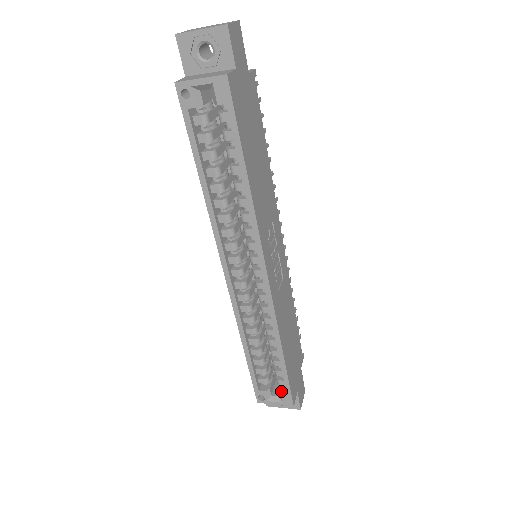
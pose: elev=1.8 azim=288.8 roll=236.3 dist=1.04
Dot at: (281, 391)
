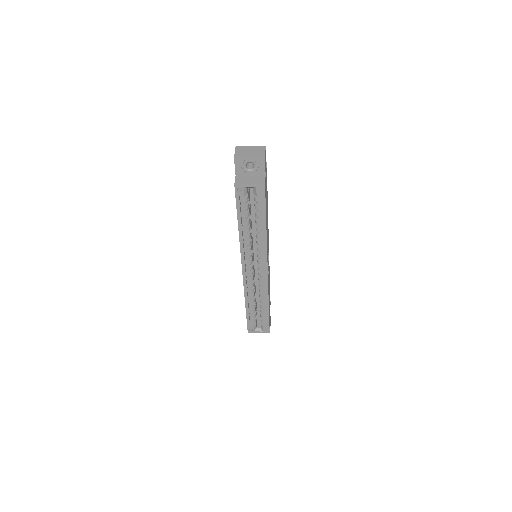
Dot at: (263, 326)
